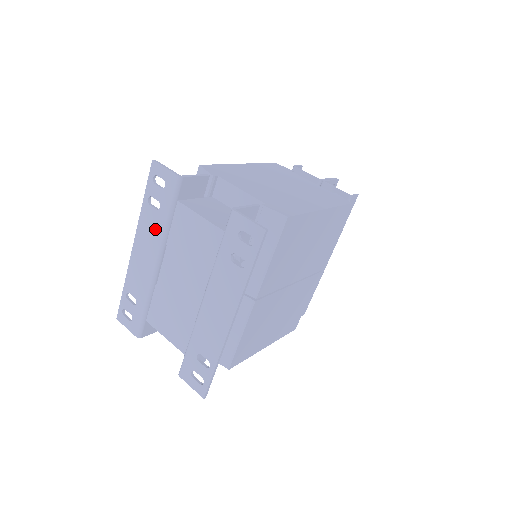
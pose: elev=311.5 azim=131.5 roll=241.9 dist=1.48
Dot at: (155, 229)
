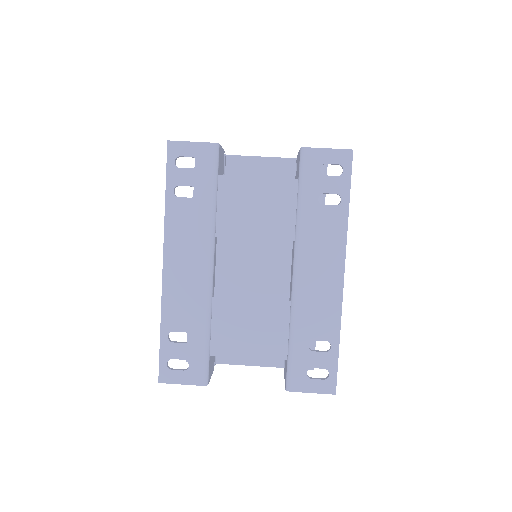
Dot at: (196, 223)
